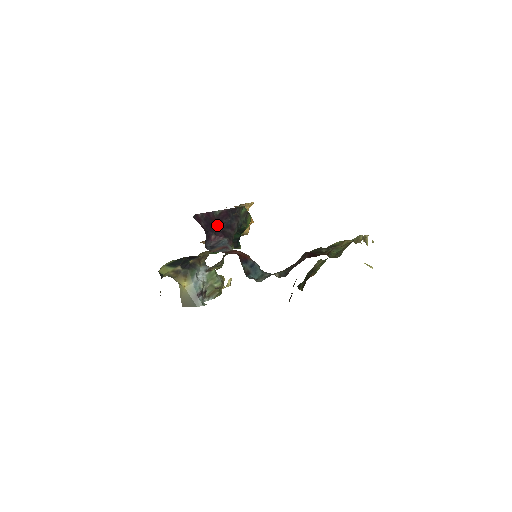
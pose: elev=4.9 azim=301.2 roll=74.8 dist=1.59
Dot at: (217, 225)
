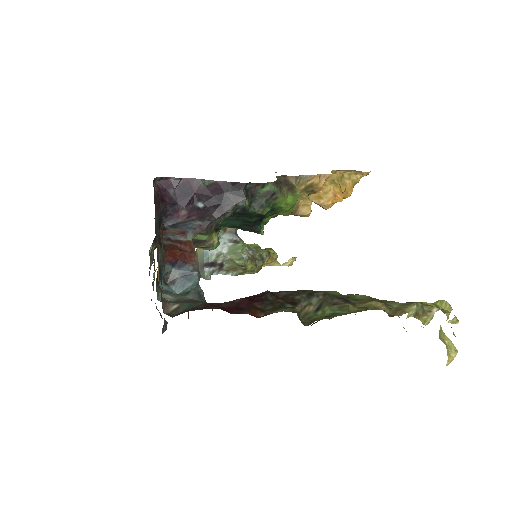
Dot at: (201, 198)
